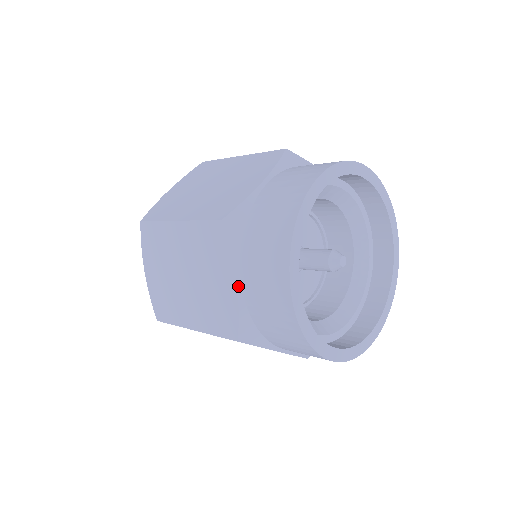
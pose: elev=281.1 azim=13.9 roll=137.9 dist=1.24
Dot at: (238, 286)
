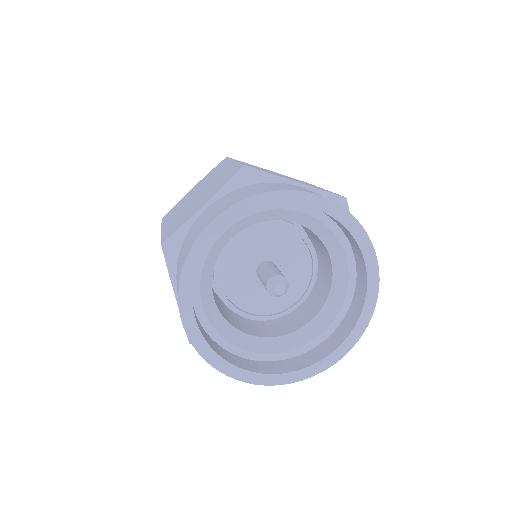
Dot at: occluded
